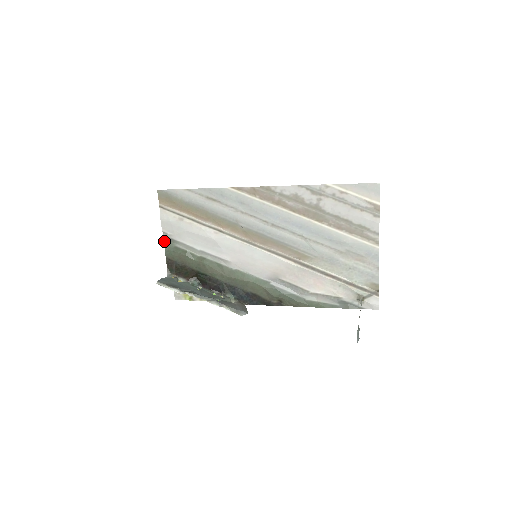
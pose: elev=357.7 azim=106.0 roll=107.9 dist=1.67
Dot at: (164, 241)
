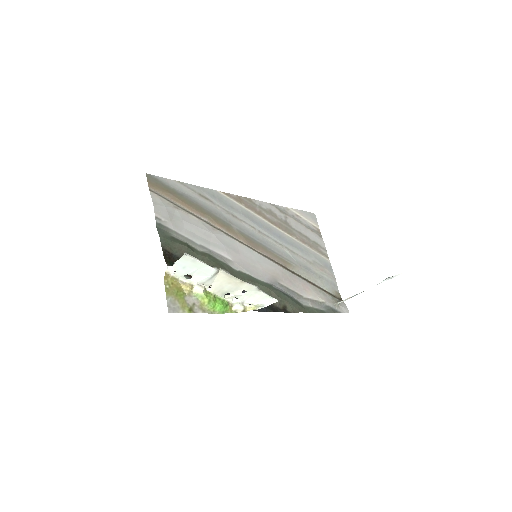
Dot at: (157, 228)
